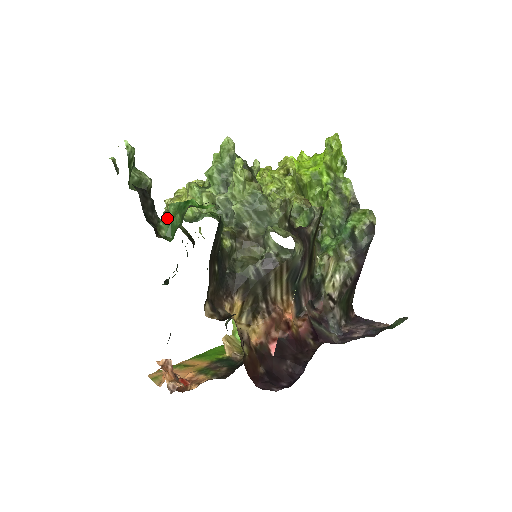
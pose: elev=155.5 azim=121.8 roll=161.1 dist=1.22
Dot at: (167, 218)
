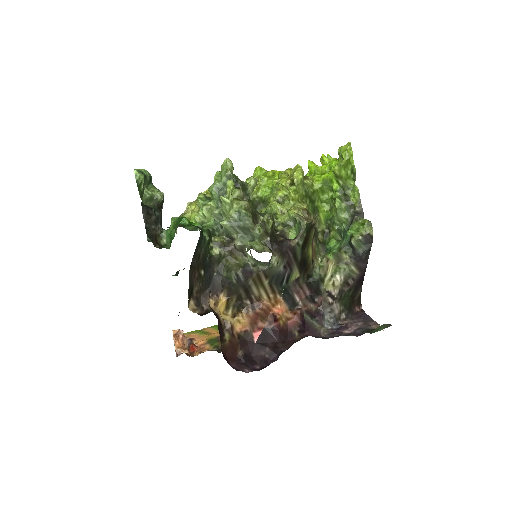
Dot at: (168, 229)
